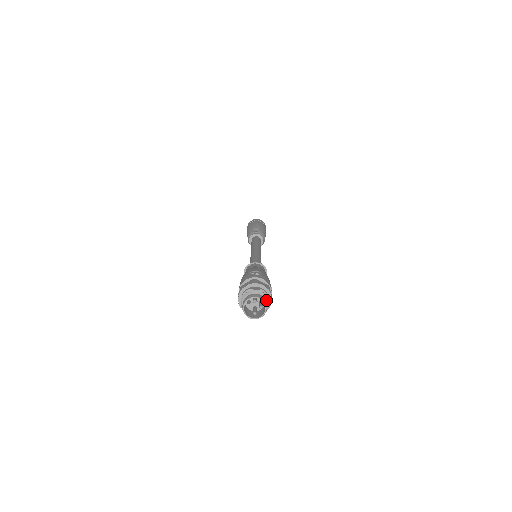
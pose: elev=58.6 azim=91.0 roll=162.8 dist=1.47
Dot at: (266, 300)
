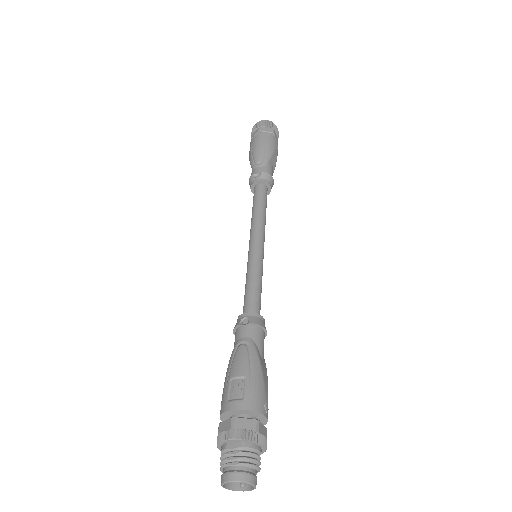
Dot at: (252, 467)
